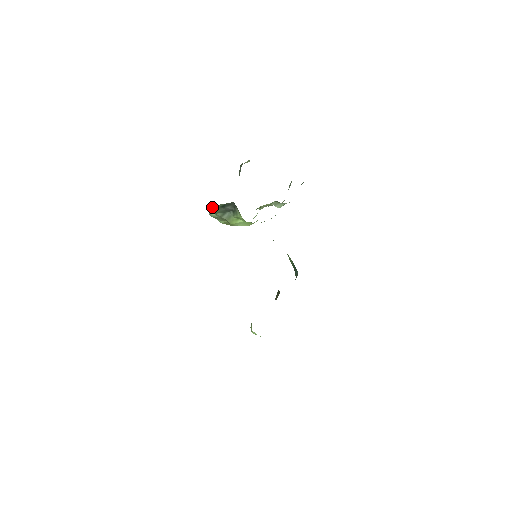
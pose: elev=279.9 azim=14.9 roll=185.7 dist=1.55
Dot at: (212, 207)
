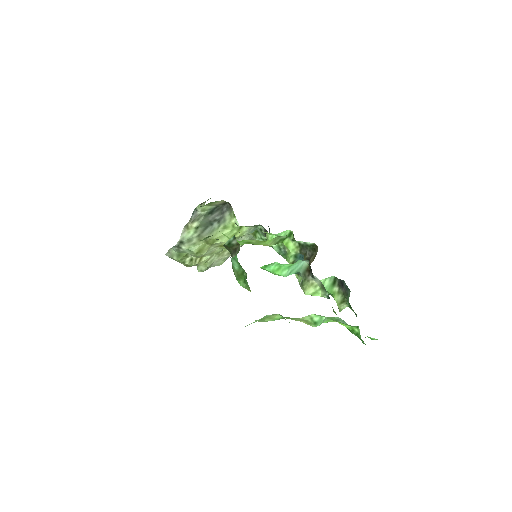
Dot at: (196, 217)
